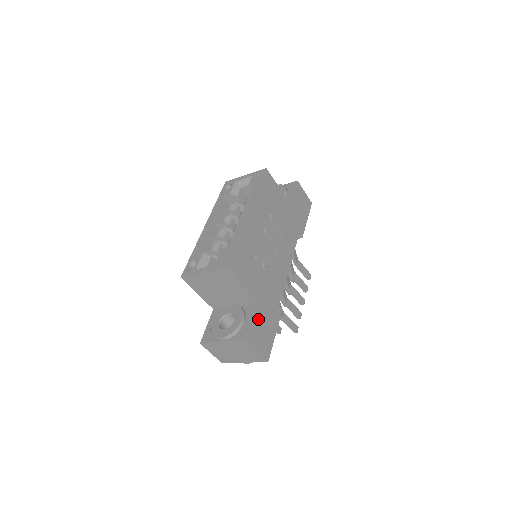
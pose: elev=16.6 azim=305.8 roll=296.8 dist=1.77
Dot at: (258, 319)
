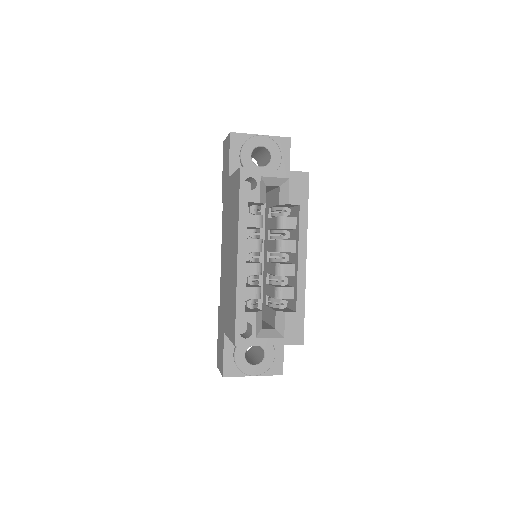
Dot at: occluded
